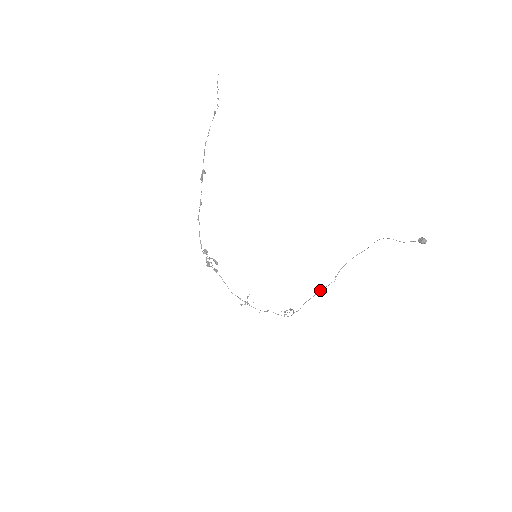
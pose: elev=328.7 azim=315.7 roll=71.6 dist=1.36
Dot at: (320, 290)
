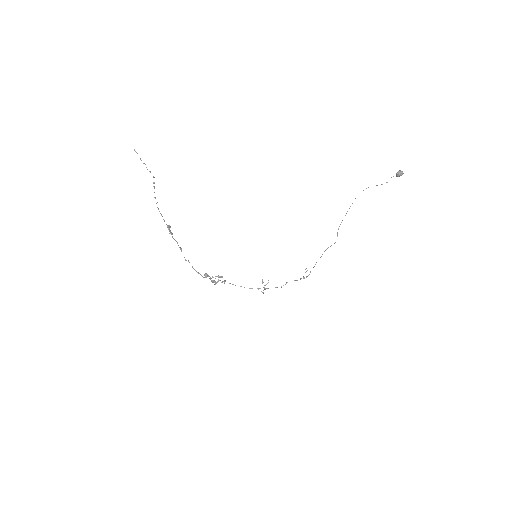
Dot at: (326, 249)
